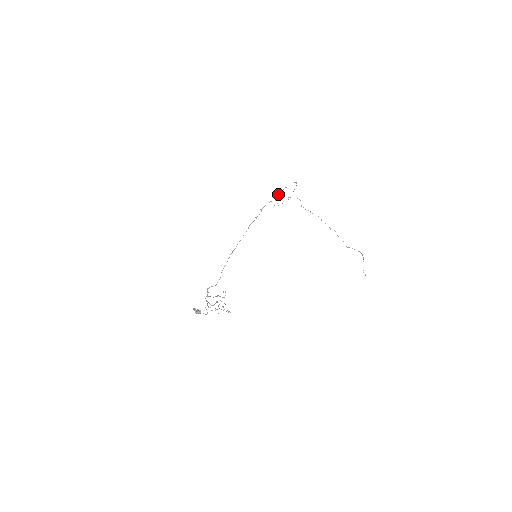
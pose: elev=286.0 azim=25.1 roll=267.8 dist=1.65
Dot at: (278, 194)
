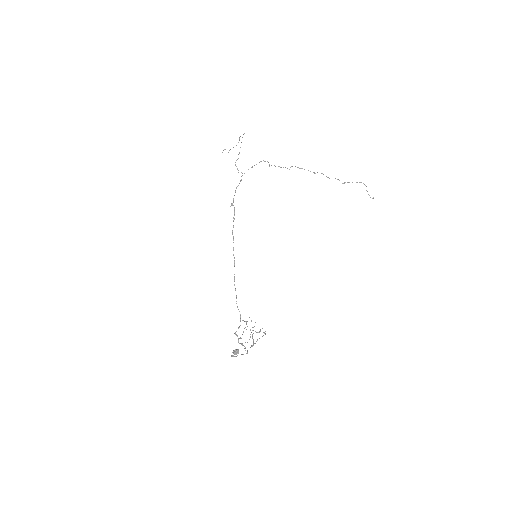
Dot at: occluded
